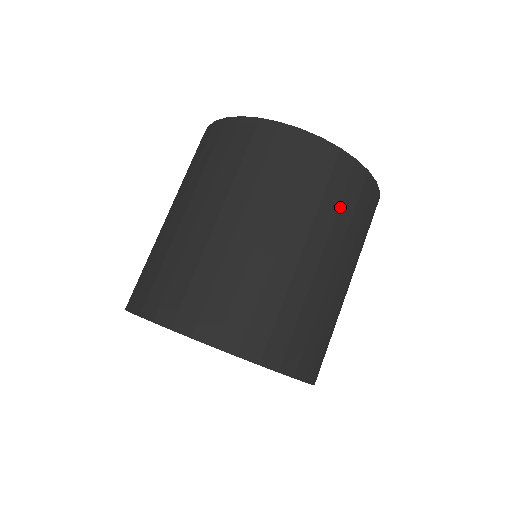
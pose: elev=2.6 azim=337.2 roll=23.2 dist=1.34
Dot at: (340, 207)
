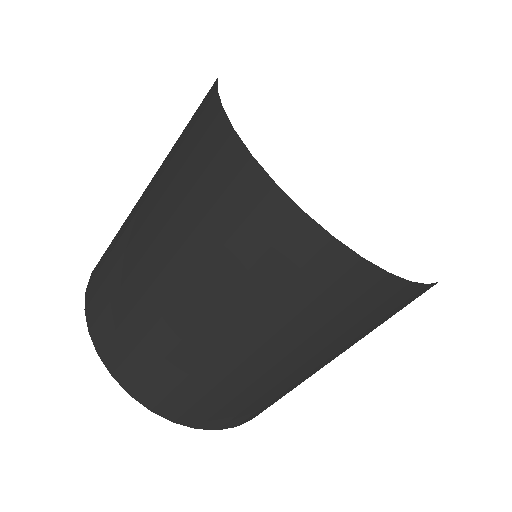
Dot at: (370, 327)
